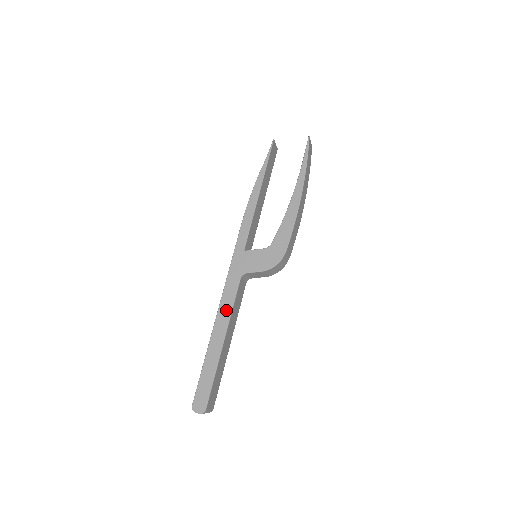
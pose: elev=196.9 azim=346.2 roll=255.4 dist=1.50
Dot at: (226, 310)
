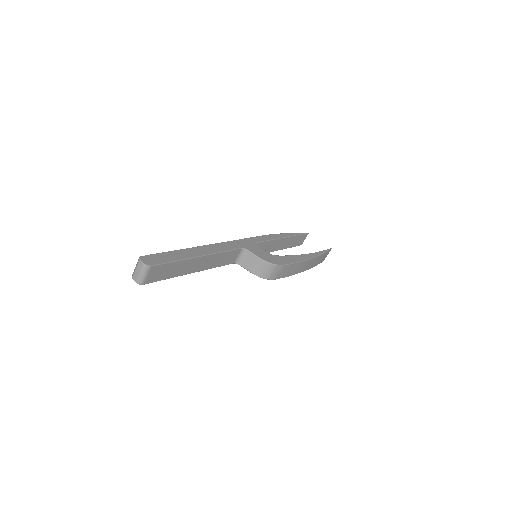
Dot at: (218, 248)
